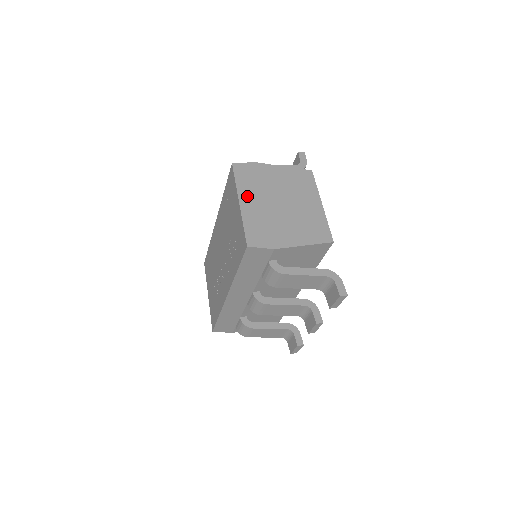
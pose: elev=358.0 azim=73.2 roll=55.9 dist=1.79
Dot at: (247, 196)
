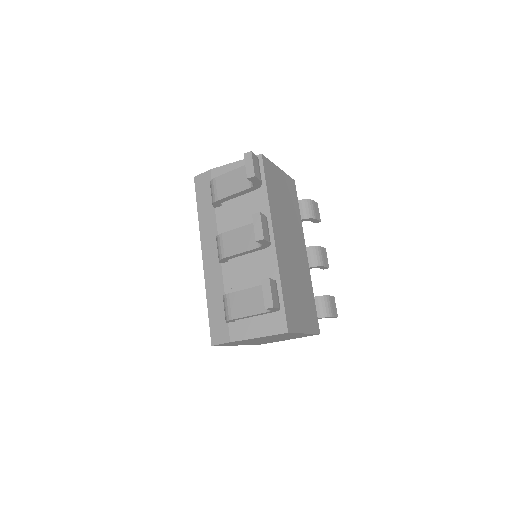
Dot at: occluded
